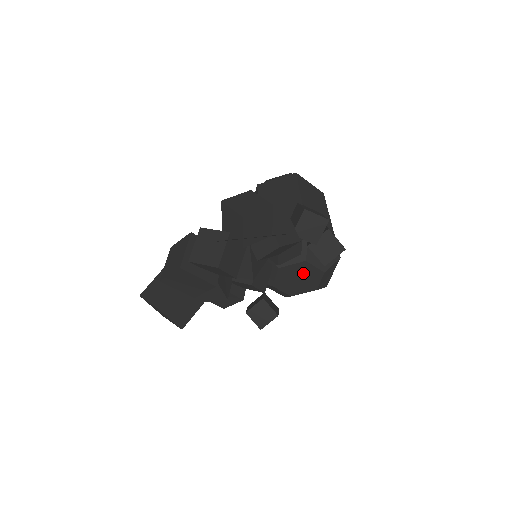
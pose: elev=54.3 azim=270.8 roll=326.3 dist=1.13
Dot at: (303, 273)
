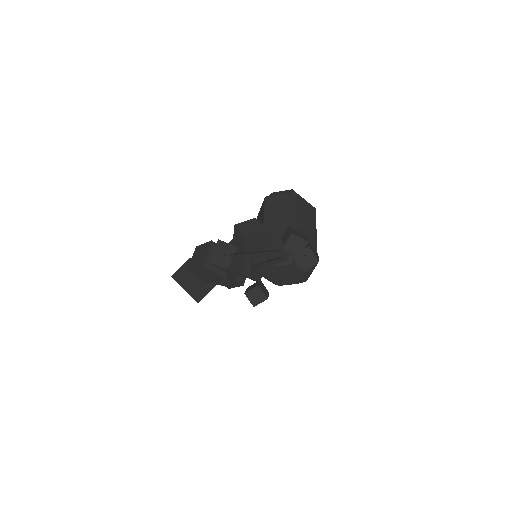
Dot at: (289, 272)
